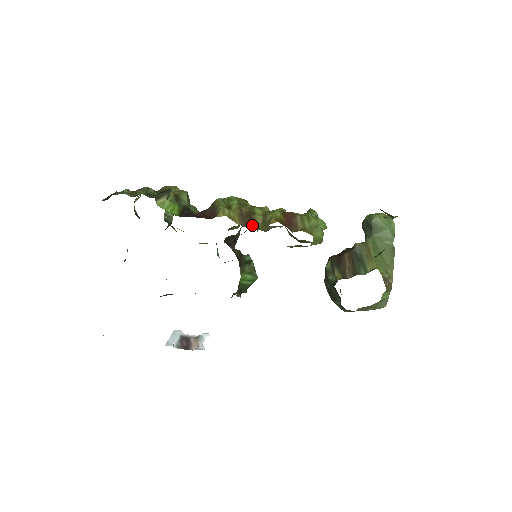
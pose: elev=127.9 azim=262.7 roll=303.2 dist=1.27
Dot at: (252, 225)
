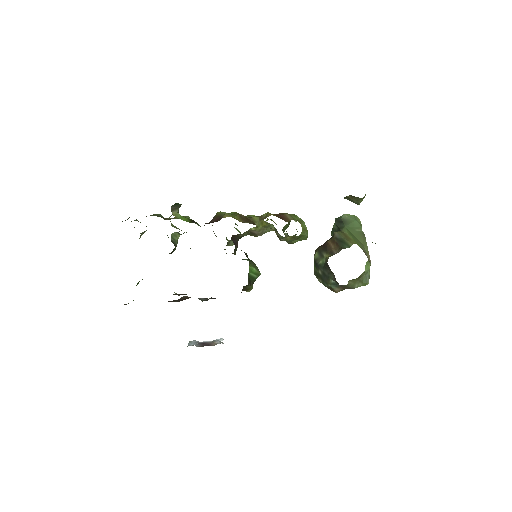
Dot at: (252, 223)
